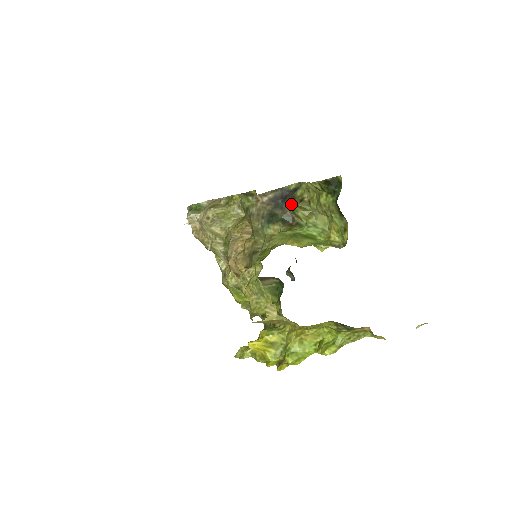
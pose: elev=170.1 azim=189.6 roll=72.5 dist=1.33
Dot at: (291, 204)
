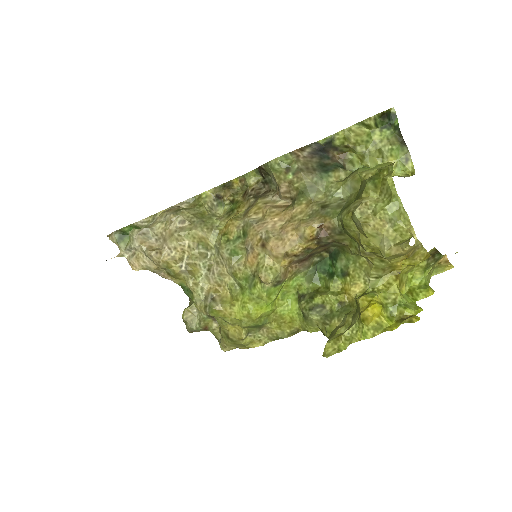
Dot at: (337, 153)
